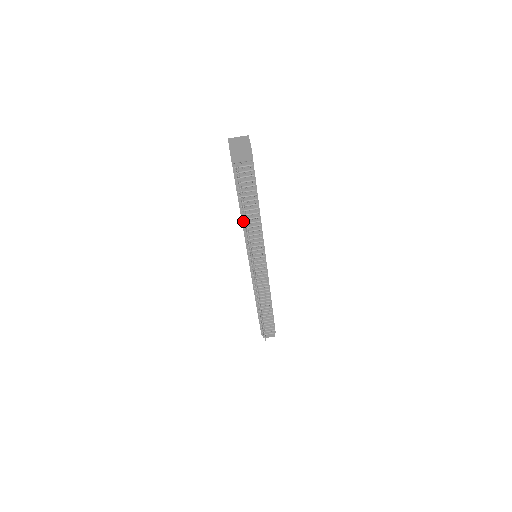
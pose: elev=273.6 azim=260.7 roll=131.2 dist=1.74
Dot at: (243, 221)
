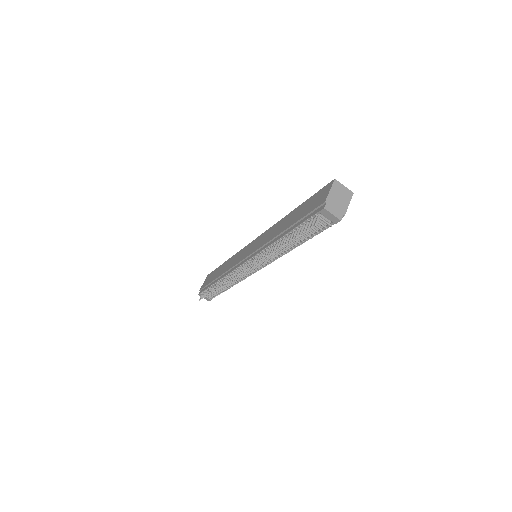
Dot at: (276, 241)
